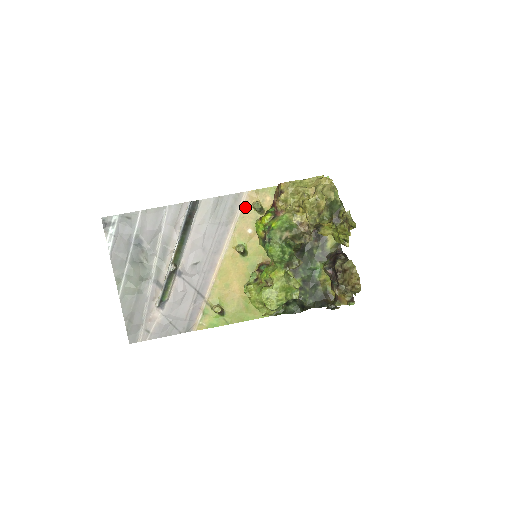
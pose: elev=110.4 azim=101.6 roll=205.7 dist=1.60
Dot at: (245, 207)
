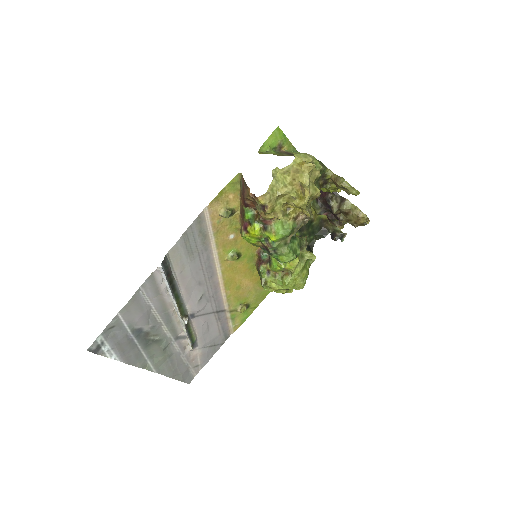
Dot at: (213, 222)
